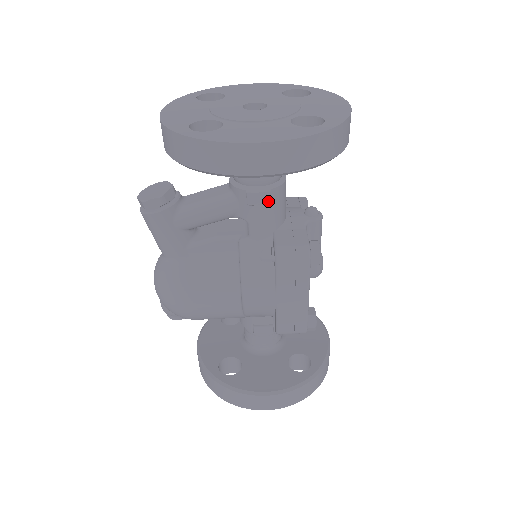
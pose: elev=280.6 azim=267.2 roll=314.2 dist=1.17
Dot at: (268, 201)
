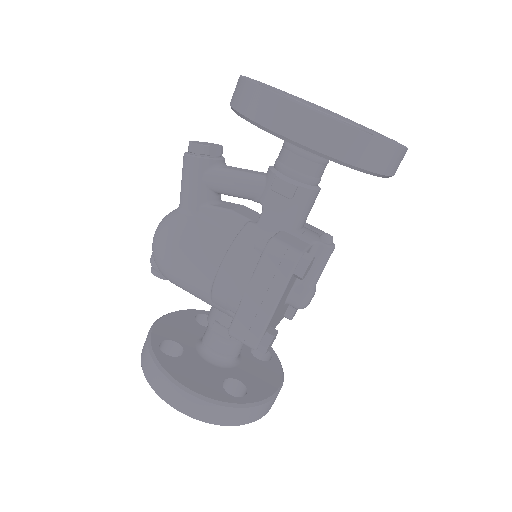
Dot at: (290, 194)
